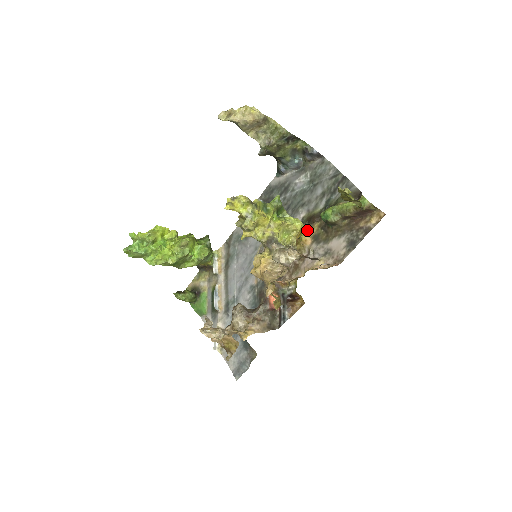
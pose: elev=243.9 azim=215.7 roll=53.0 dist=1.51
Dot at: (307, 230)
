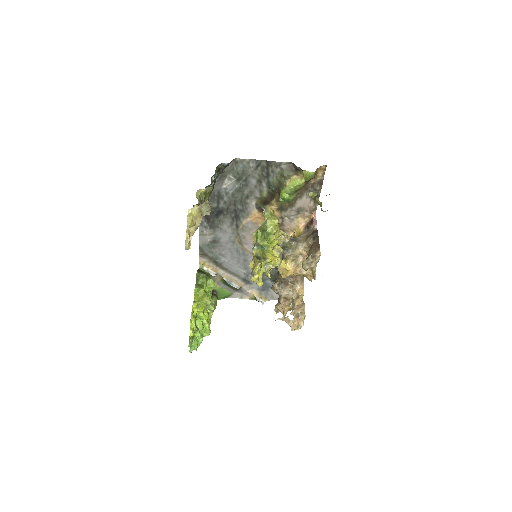
Dot at: (272, 212)
